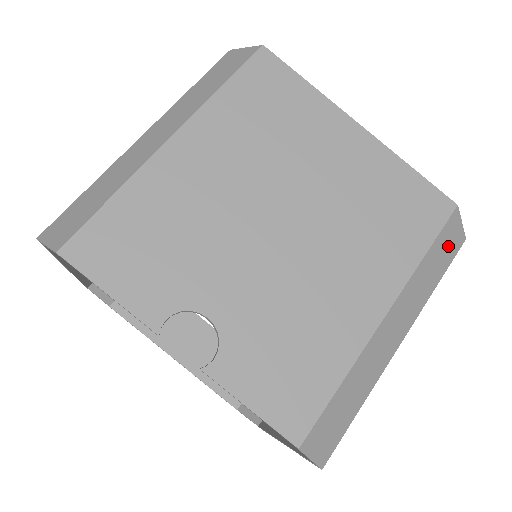
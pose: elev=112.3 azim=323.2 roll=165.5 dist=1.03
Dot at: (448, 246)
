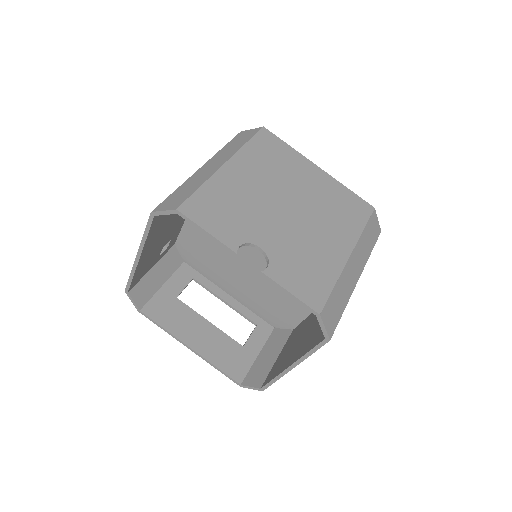
Dot at: (373, 230)
